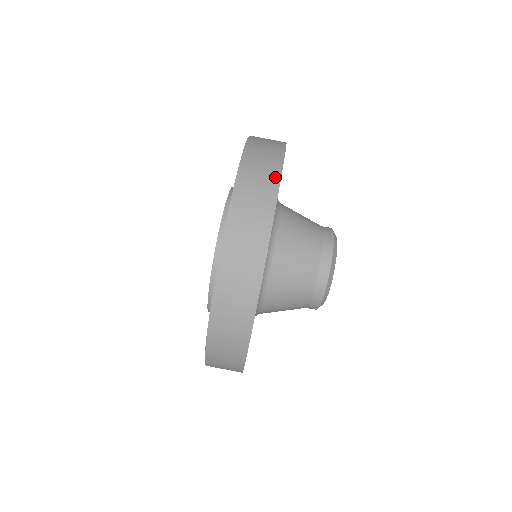
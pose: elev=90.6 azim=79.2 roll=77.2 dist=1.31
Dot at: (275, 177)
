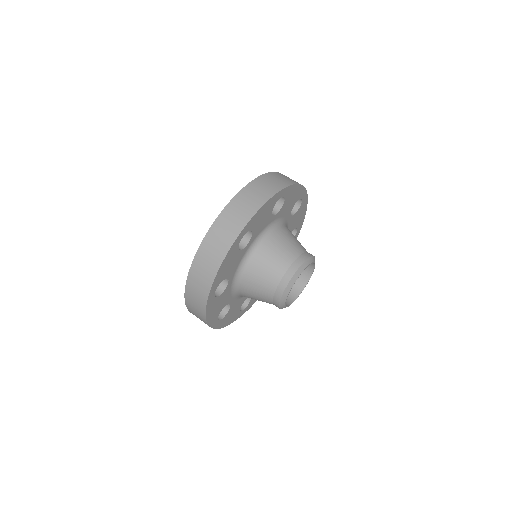
Dot at: occluded
